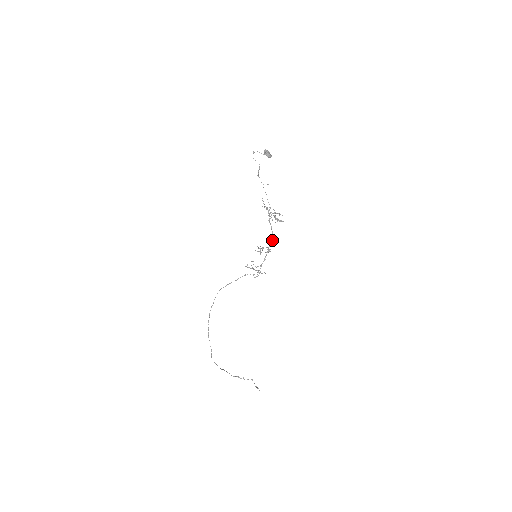
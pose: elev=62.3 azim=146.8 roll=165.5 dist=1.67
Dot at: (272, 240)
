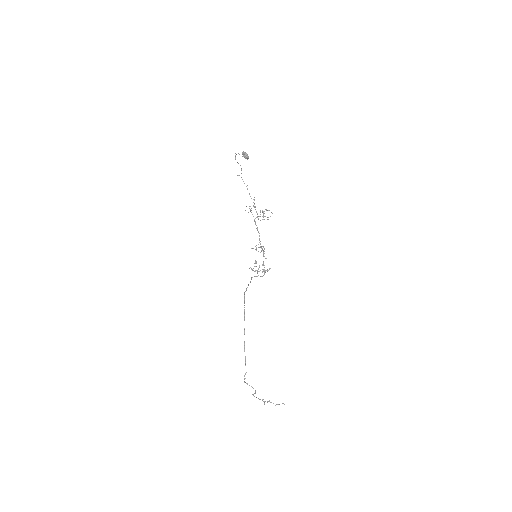
Dot at: (259, 240)
